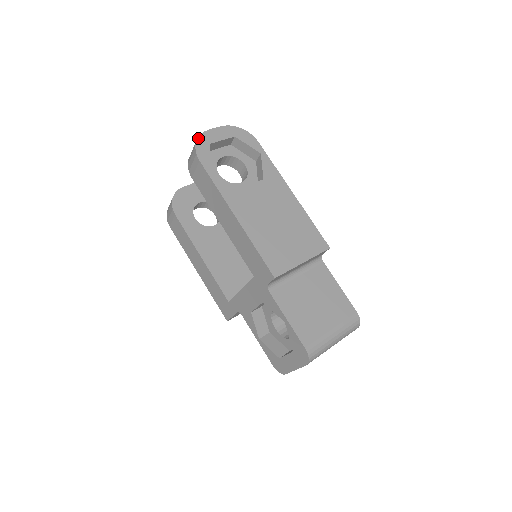
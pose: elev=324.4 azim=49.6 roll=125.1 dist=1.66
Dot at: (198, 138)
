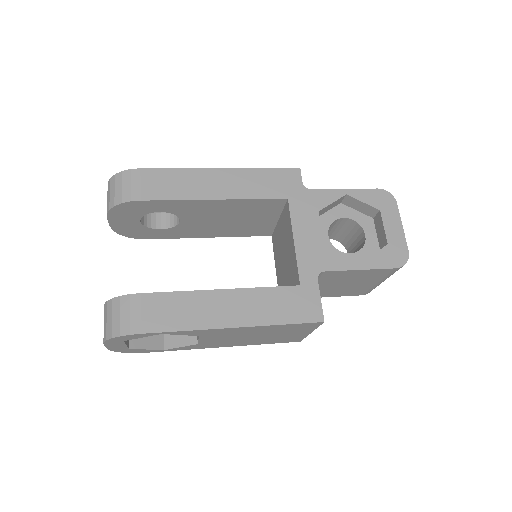
Dot at: (112, 177)
